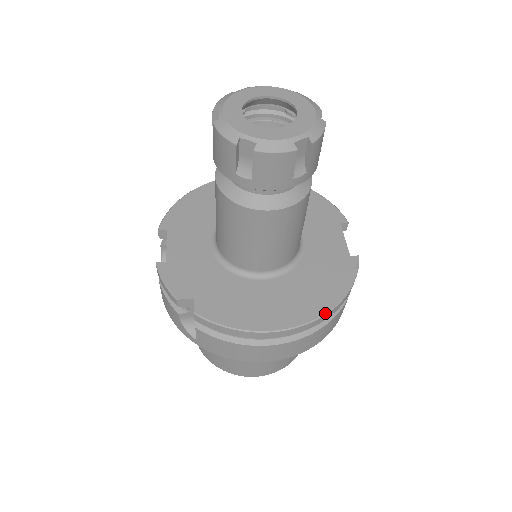
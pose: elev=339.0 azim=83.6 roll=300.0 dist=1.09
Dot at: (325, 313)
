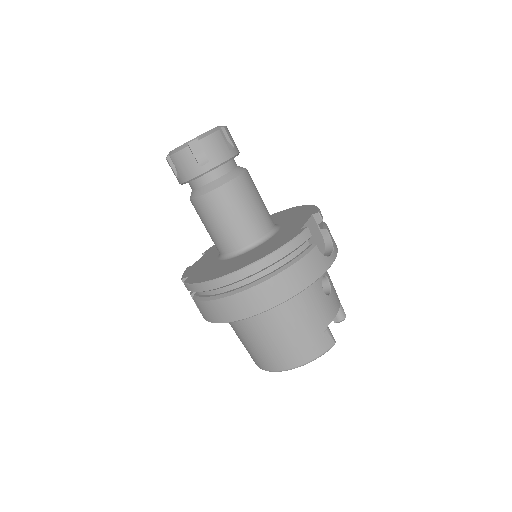
Dot at: (254, 262)
